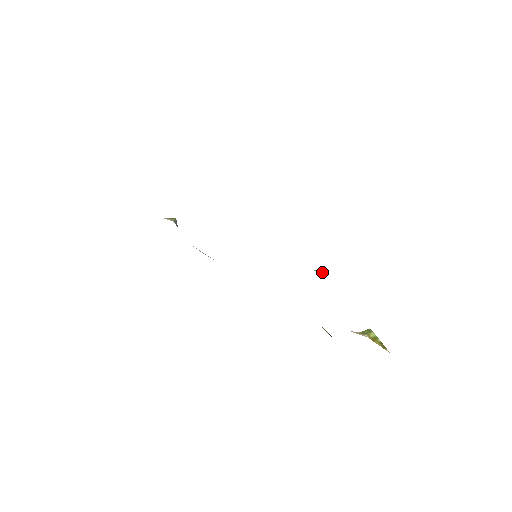
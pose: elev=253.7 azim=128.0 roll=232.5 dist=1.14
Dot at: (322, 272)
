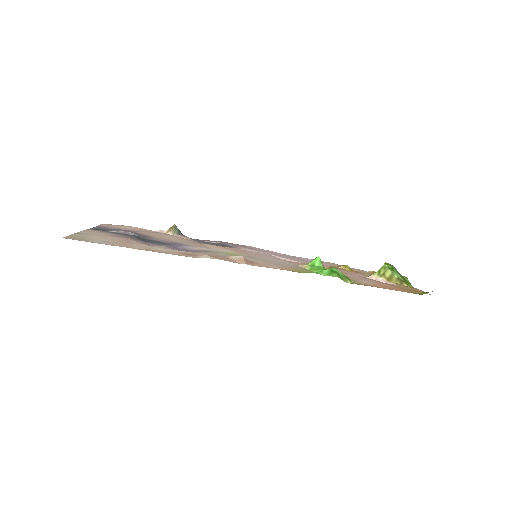
Dot at: (317, 263)
